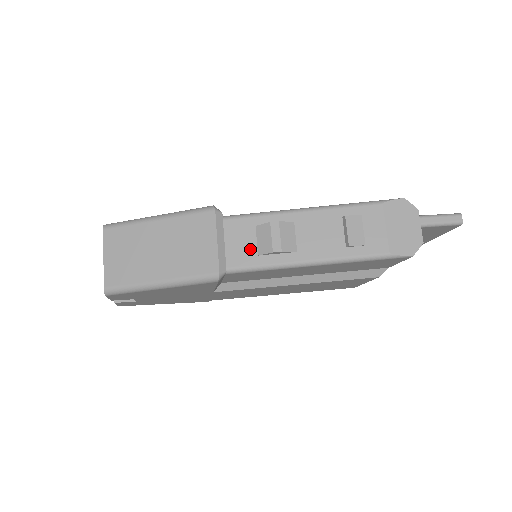
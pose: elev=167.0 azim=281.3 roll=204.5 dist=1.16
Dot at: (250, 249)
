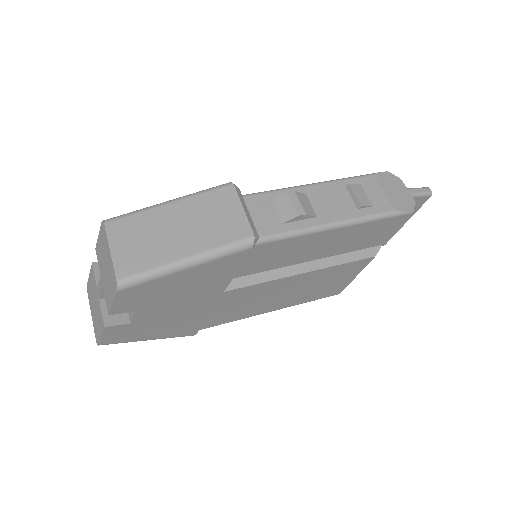
Dot at: (273, 219)
